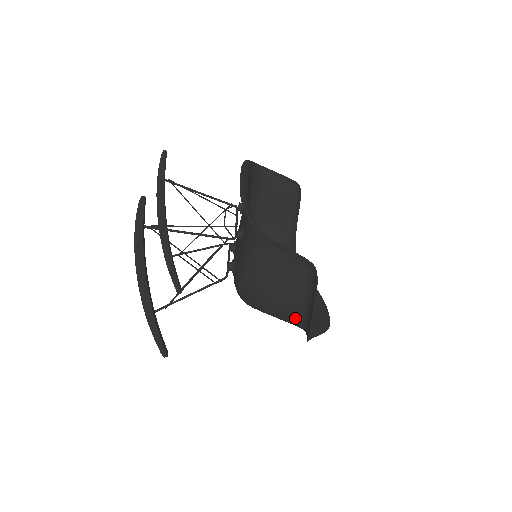
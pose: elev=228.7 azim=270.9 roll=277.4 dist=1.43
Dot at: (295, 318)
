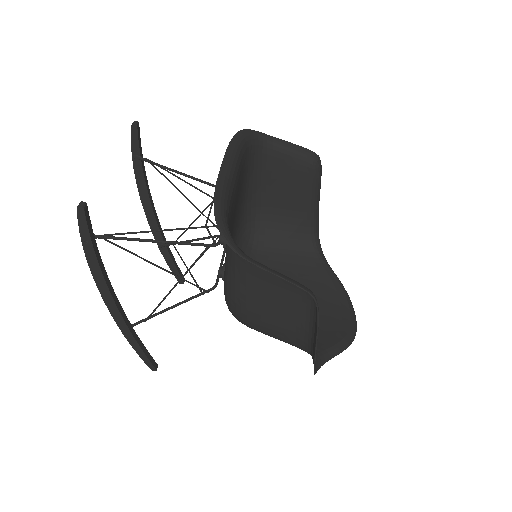
Dot at: (299, 344)
